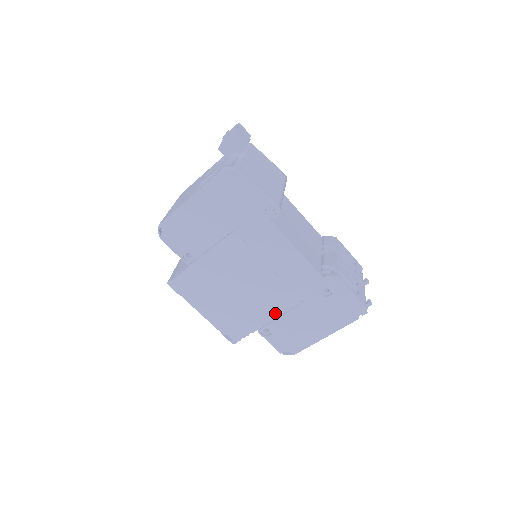
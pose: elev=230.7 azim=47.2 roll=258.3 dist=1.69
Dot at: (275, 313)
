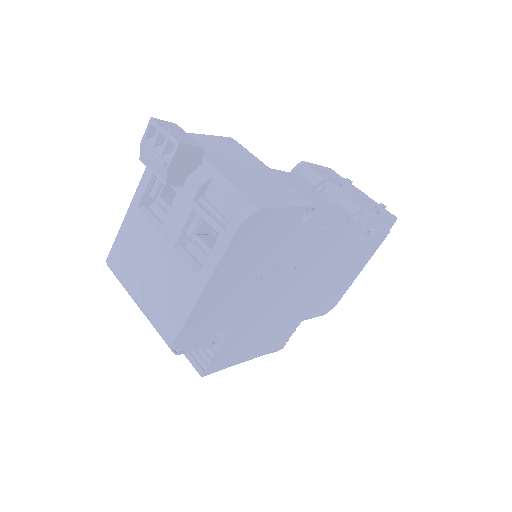
Dot at: (318, 294)
